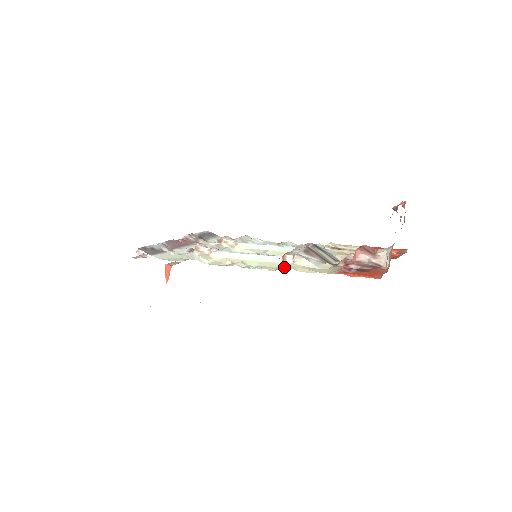
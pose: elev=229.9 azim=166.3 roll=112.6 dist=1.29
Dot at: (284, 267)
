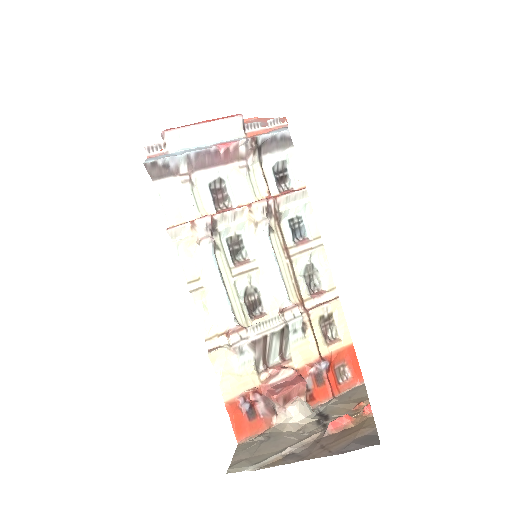
Dot at: (217, 341)
